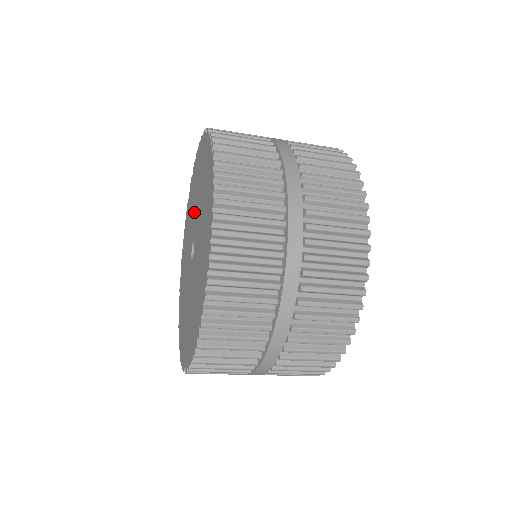
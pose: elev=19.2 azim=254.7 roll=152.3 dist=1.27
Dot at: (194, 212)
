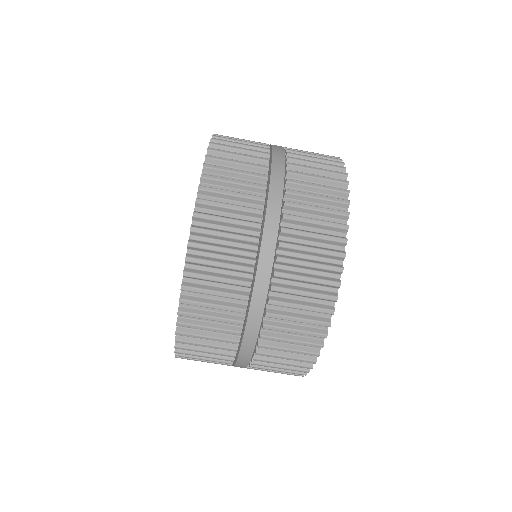
Dot at: occluded
